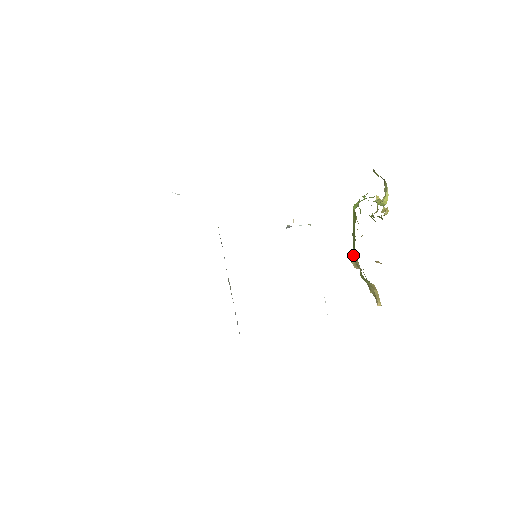
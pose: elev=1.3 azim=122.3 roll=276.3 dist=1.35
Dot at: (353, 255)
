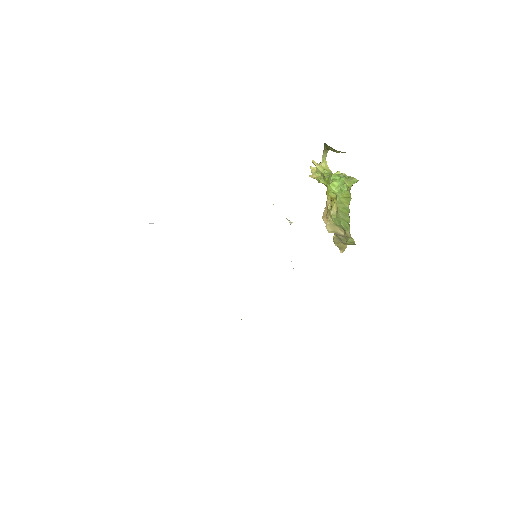
Dot at: (333, 226)
